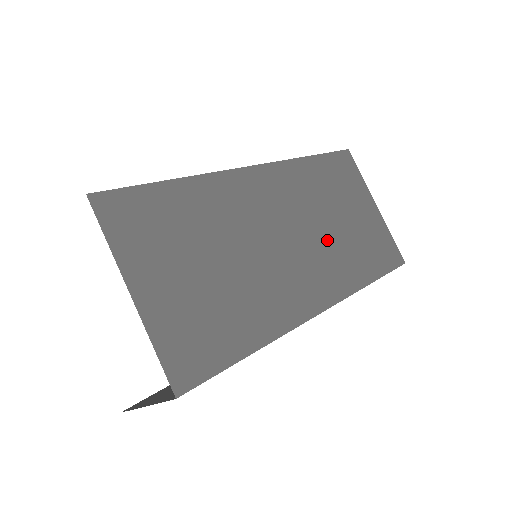
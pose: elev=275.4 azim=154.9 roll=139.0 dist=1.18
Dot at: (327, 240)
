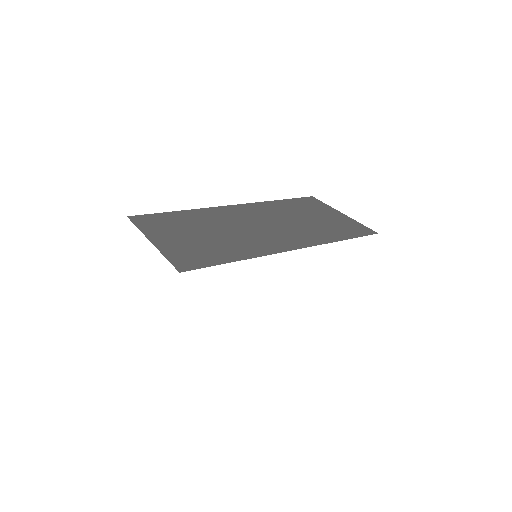
Dot at: (296, 226)
